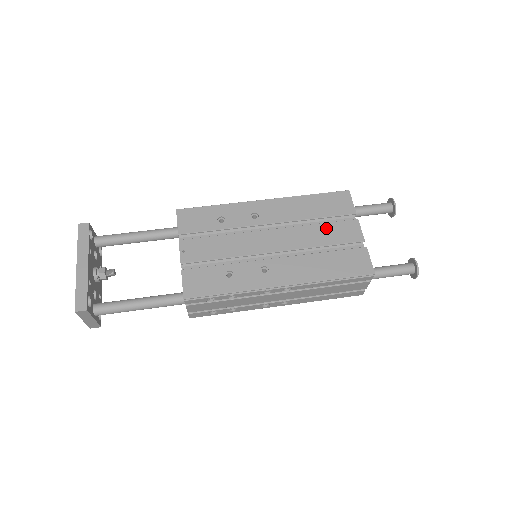
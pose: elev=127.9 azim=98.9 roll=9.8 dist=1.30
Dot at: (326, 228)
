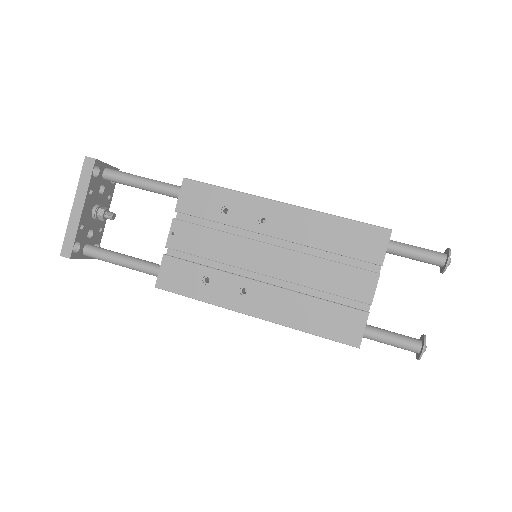
Dot at: (335, 270)
